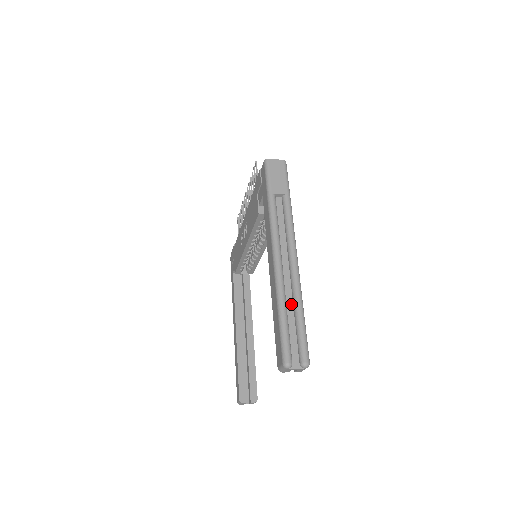
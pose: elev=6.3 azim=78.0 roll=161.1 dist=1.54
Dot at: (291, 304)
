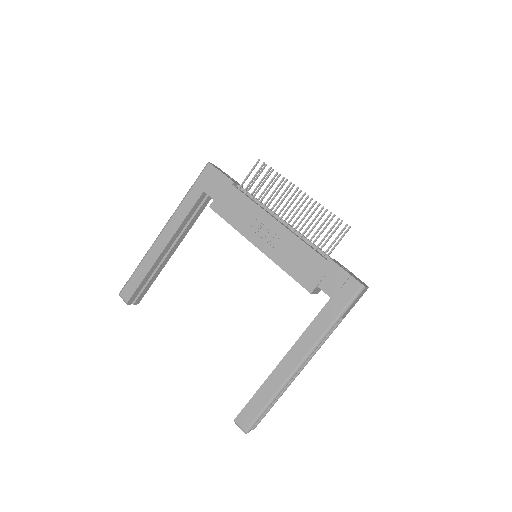
Dot at: occluded
